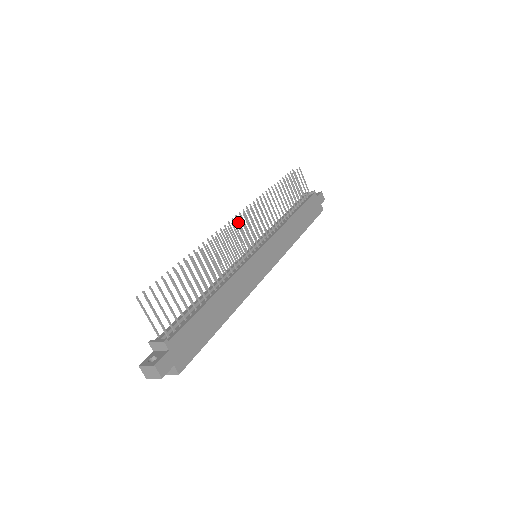
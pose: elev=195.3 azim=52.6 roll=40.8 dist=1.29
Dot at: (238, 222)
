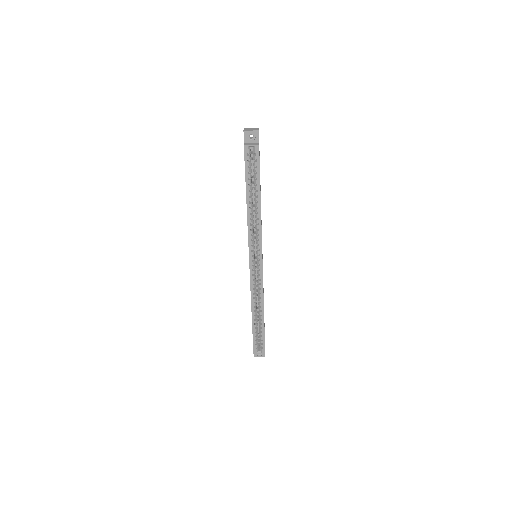
Dot at: occluded
